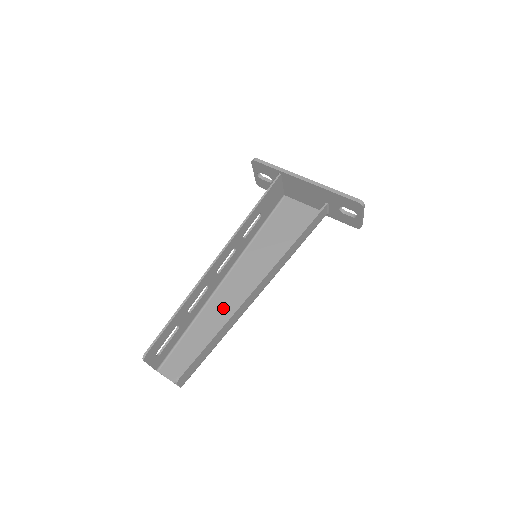
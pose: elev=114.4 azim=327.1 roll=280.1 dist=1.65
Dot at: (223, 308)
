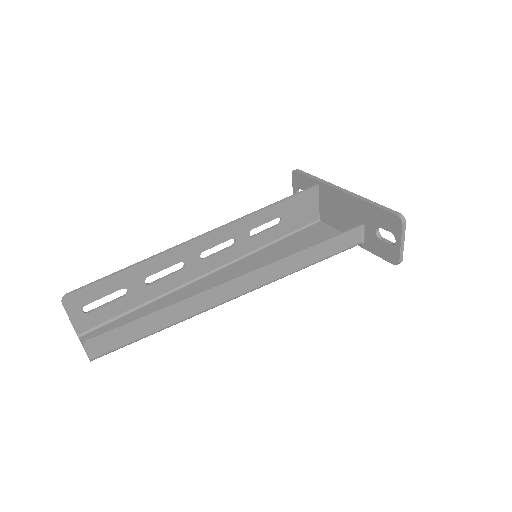
Dot at: occluded
